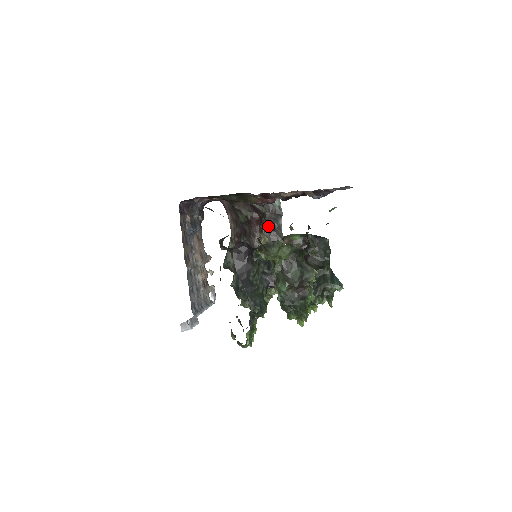
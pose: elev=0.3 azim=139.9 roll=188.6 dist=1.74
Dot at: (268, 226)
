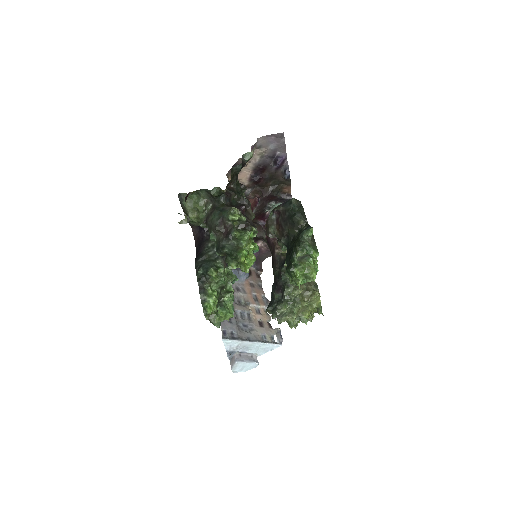
Dot at: occluded
